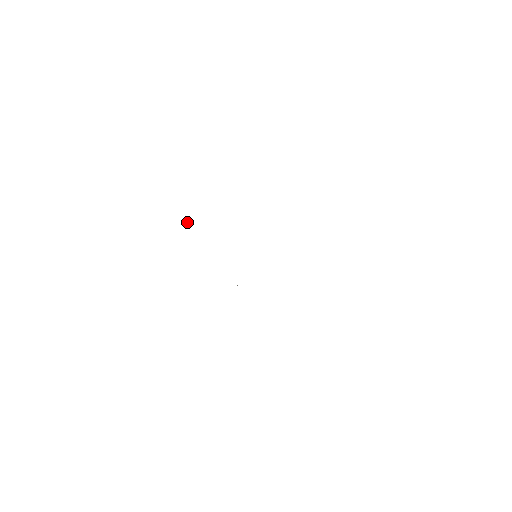
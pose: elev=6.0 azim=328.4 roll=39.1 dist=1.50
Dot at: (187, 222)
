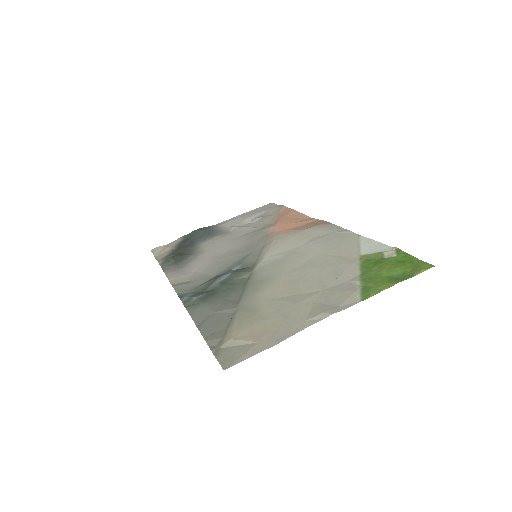
Dot at: (171, 259)
